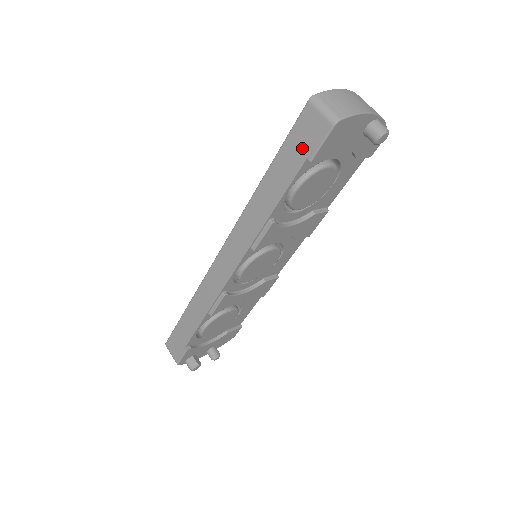
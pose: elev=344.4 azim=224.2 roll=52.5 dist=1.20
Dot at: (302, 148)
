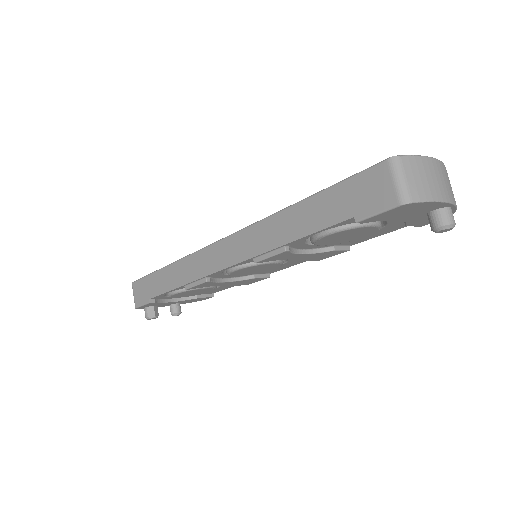
Dot at: (354, 203)
